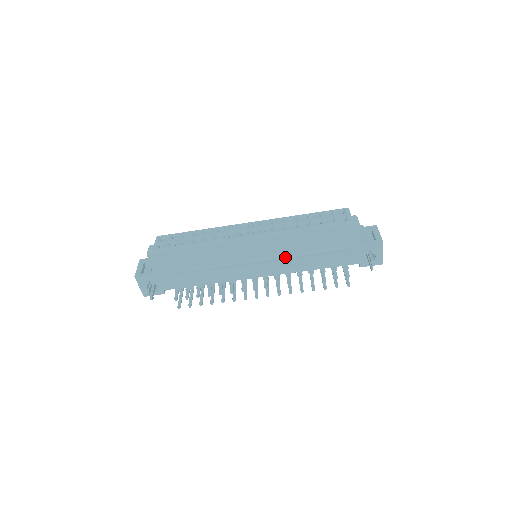
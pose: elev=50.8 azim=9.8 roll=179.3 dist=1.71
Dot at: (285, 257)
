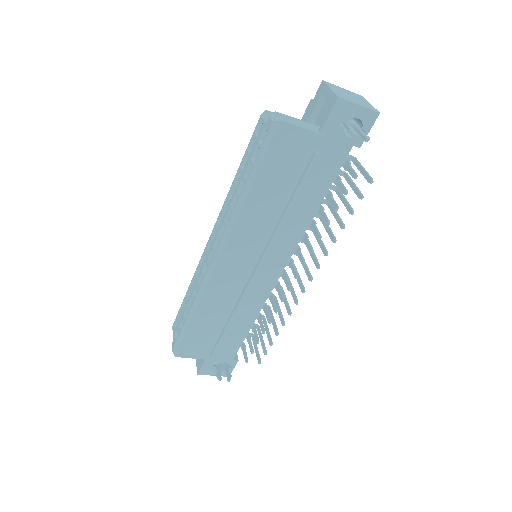
Dot at: (270, 235)
